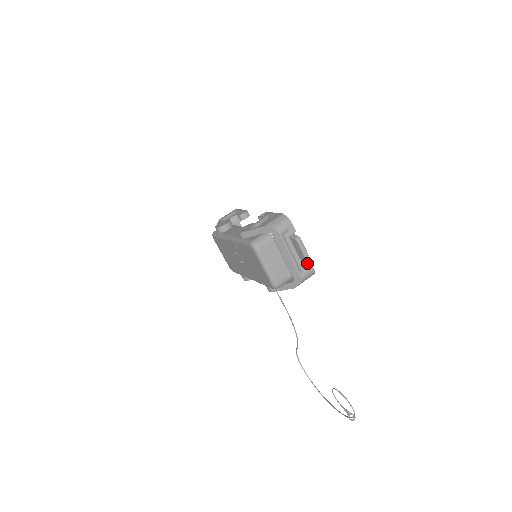
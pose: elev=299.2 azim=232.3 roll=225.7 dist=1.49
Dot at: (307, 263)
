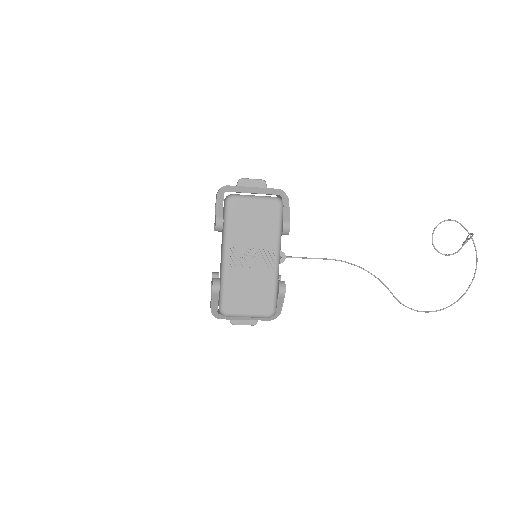
Dot at: occluded
